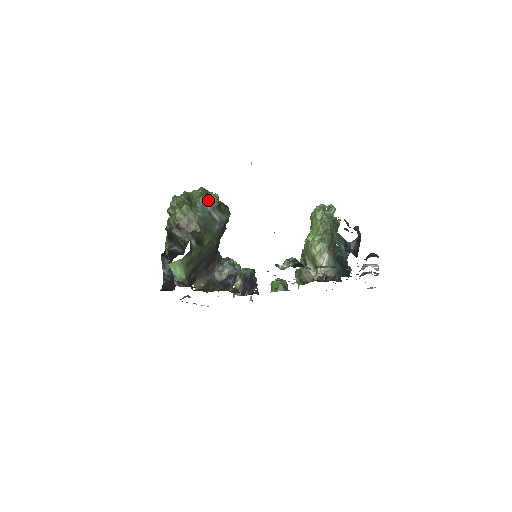
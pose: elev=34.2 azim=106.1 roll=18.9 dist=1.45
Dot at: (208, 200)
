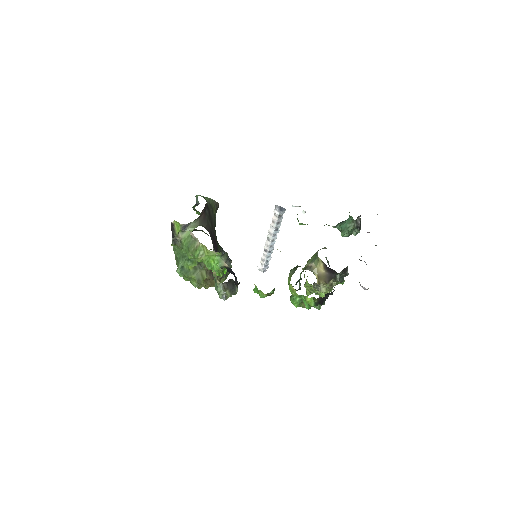
Dot at: occluded
